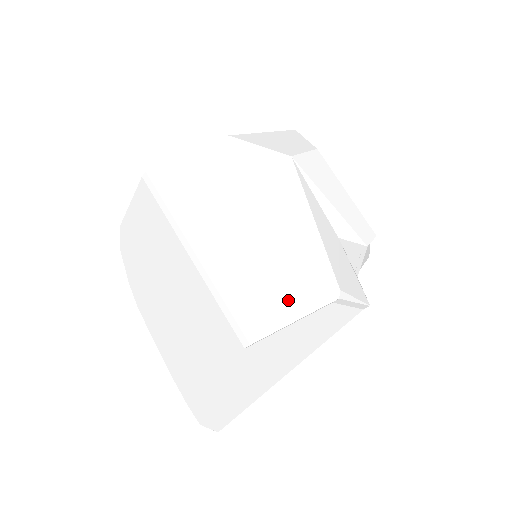
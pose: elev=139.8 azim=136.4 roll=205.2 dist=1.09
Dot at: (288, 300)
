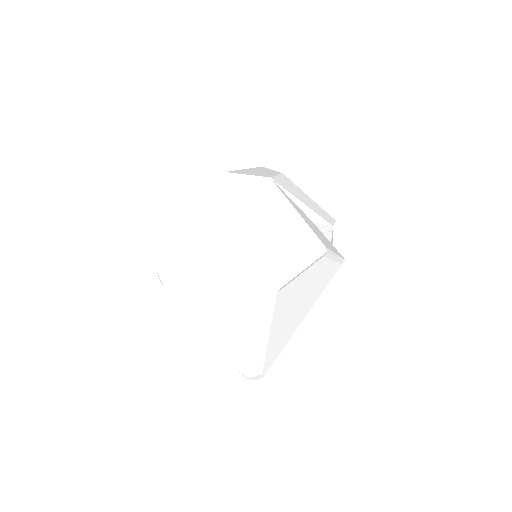
Dot at: (296, 259)
